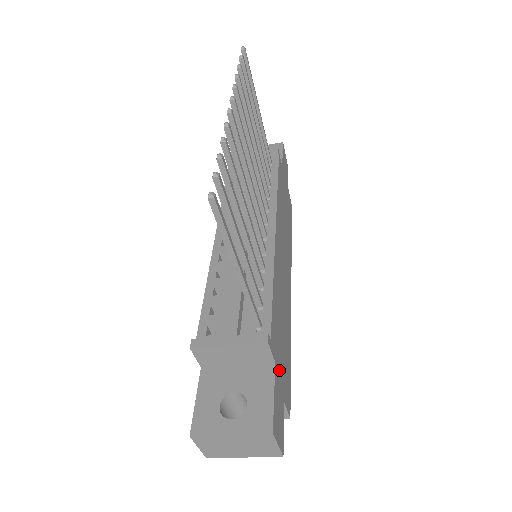
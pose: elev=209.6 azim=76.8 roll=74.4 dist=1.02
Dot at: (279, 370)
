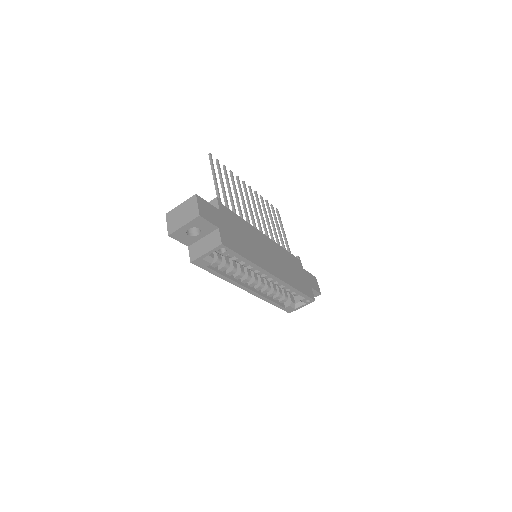
Dot at: (223, 220)
